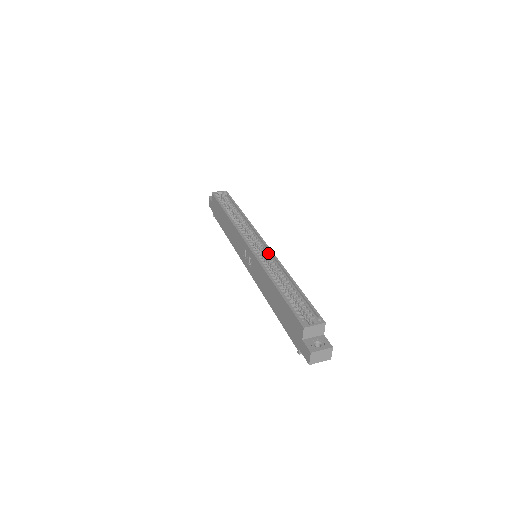
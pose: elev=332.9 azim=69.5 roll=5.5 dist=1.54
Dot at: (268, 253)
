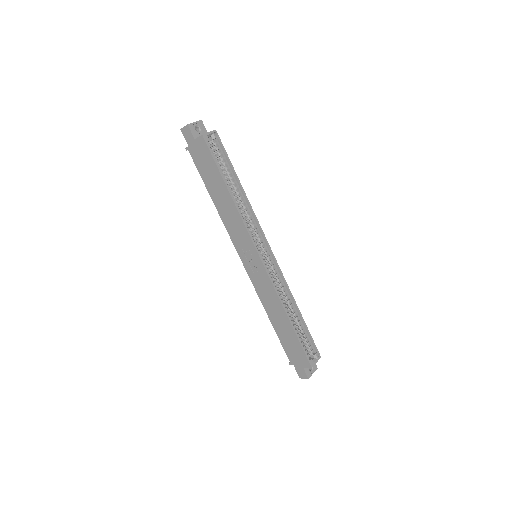
Dot at: (276, 268)
